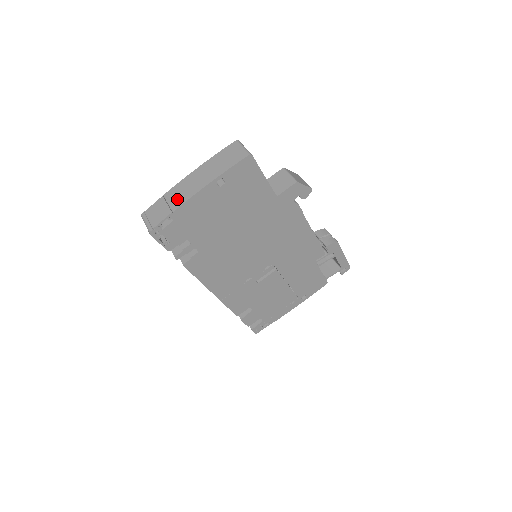
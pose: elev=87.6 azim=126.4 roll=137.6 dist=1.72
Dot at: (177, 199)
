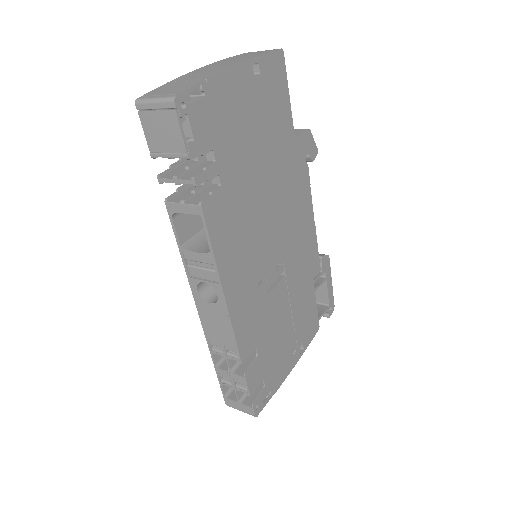
Dot at: (202, 74)
